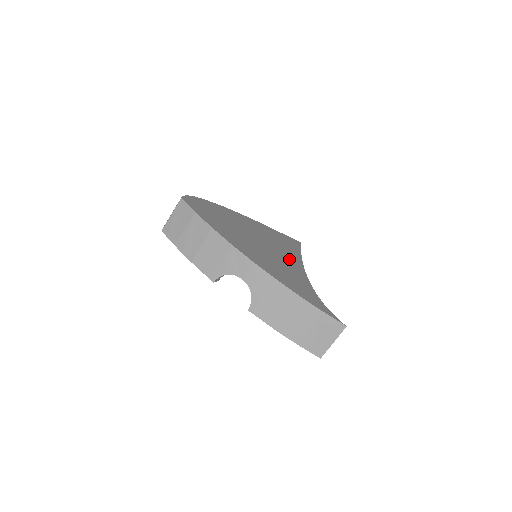
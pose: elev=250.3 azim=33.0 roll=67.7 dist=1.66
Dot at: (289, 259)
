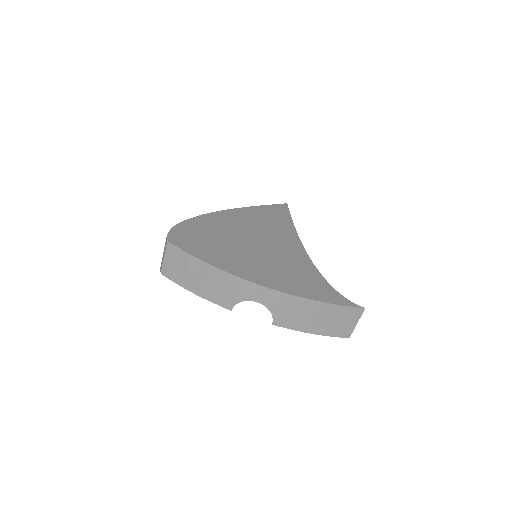
Dot at: (287, 246)
